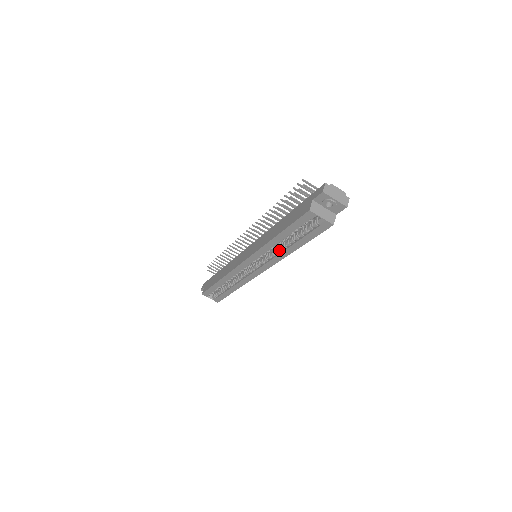
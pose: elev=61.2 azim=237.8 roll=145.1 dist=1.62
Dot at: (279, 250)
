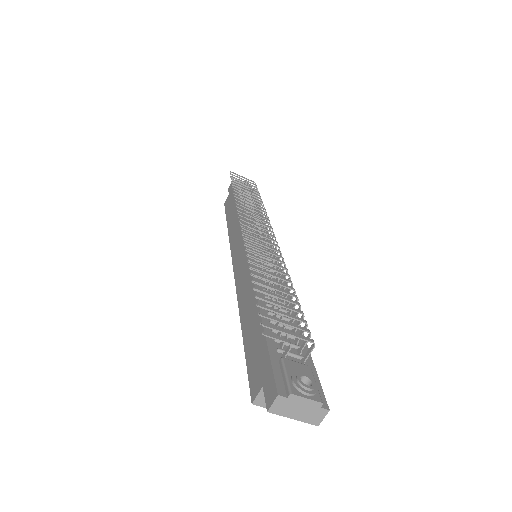
Dot at: occluded
